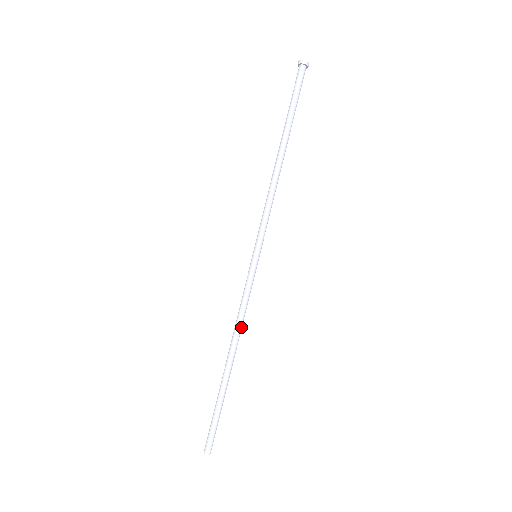
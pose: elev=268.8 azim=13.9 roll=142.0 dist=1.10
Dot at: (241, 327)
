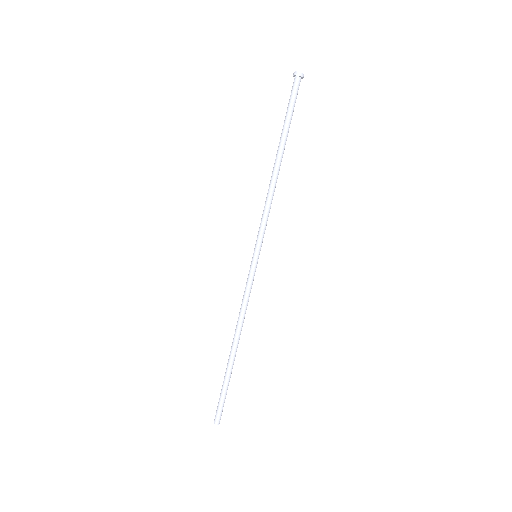
Dot at: (242, 318)
